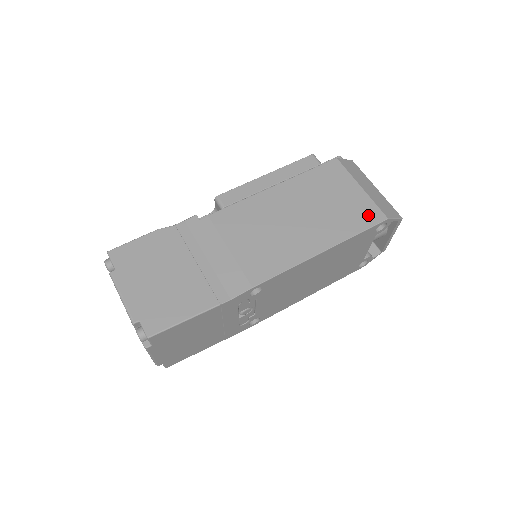
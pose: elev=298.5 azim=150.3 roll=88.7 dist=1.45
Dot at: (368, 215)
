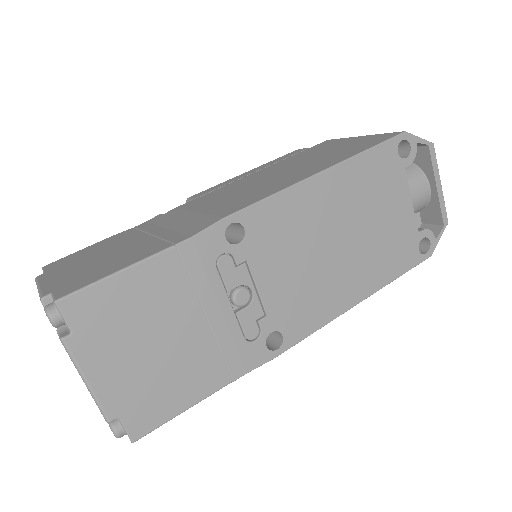
Dot at: (377, 139)
